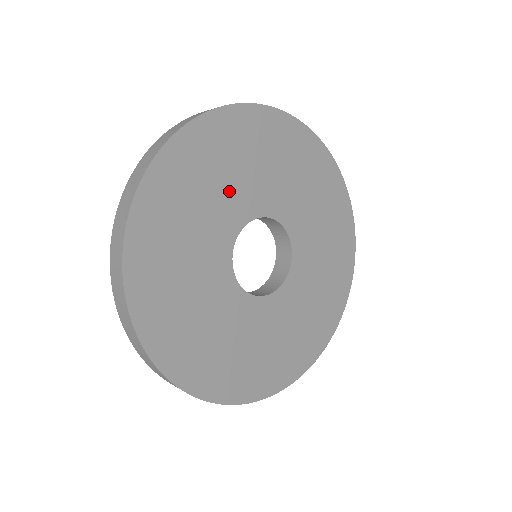
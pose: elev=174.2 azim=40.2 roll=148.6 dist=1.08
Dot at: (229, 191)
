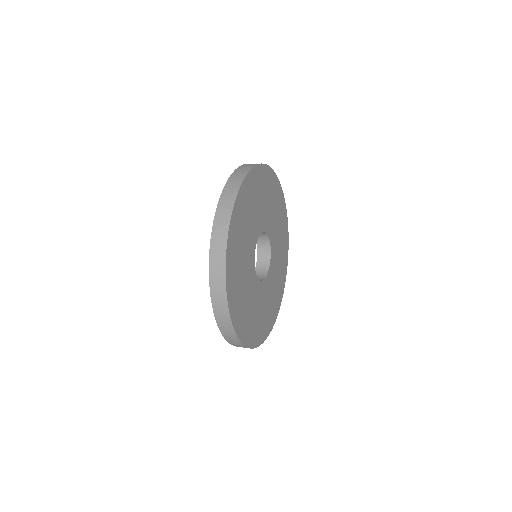
Dot at: (262, 209)
